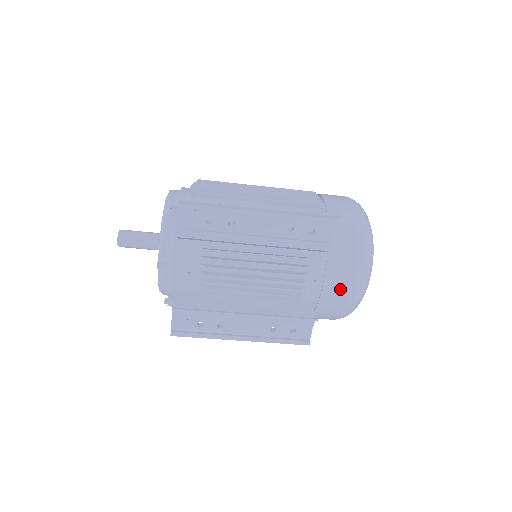
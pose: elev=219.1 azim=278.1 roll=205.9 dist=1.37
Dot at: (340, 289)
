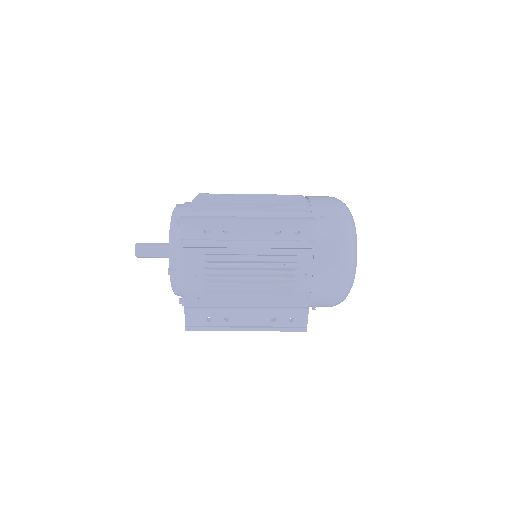
Dot at: (328, 280)
